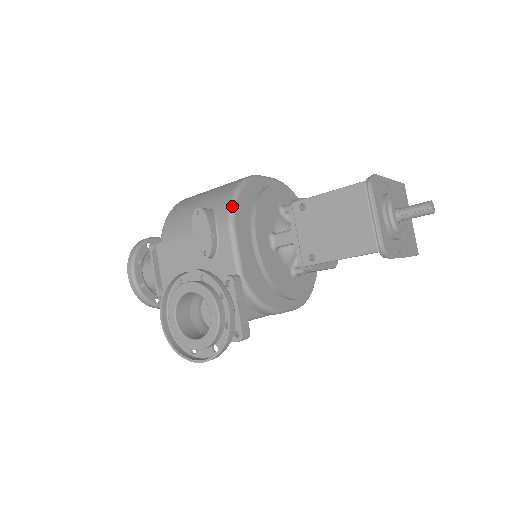
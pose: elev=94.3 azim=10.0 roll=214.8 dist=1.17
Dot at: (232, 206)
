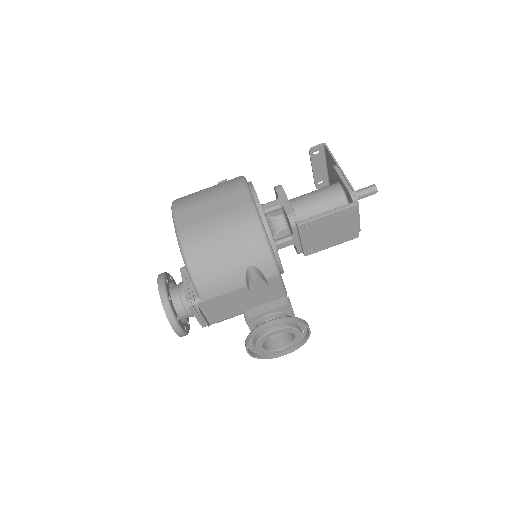
Dot at: (274, 260)
